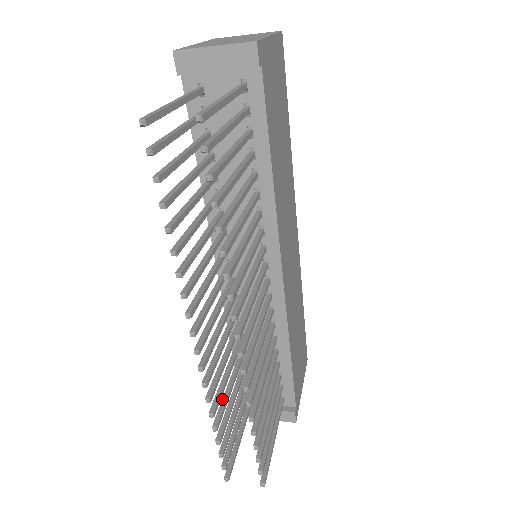
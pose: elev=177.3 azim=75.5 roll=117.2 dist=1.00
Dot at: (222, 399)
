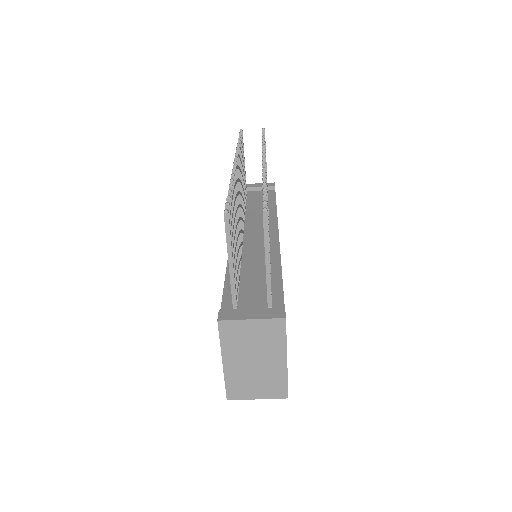
Dot at: occluded
